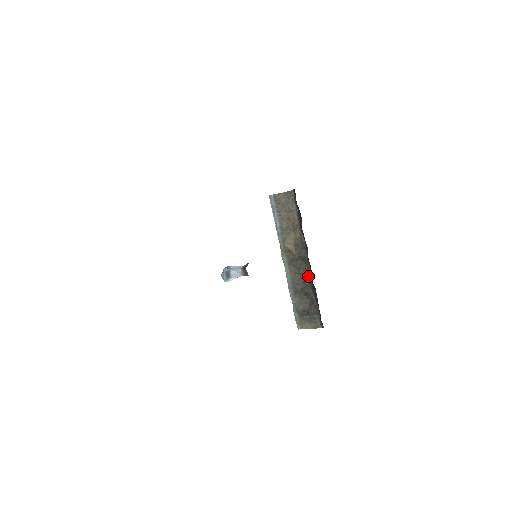
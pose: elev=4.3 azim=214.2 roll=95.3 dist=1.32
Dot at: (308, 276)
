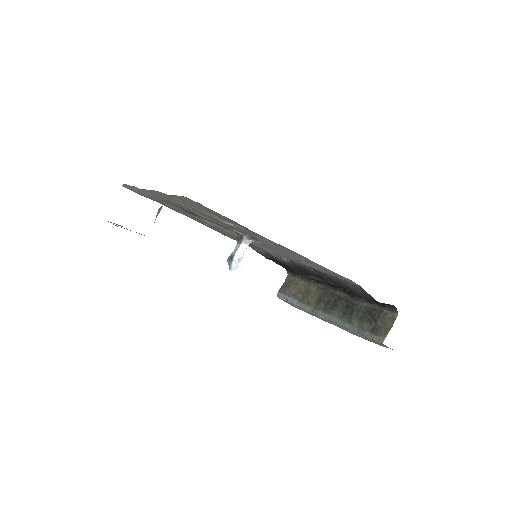
Dot at: (346, 299)
